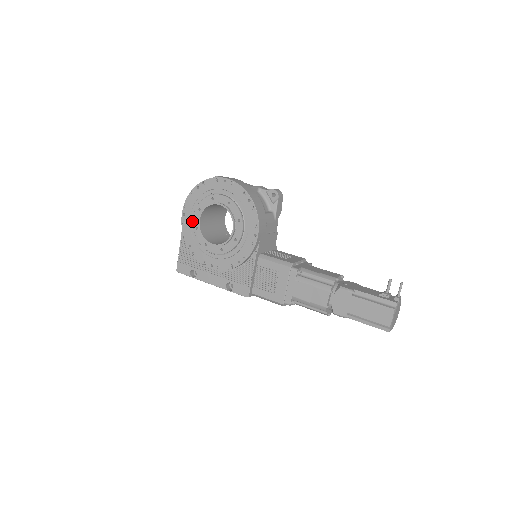
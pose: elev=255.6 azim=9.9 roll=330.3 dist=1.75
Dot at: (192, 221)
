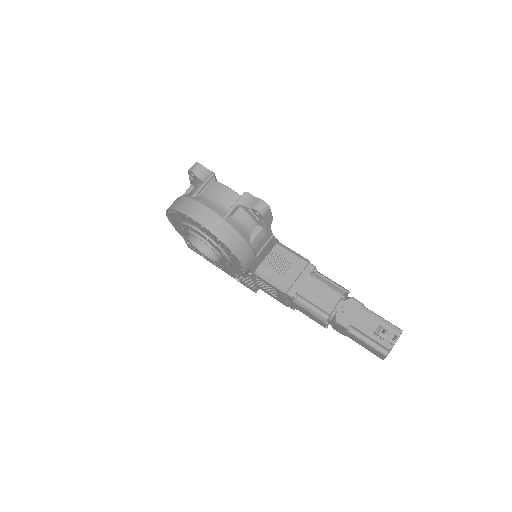
Dot at: occluded
